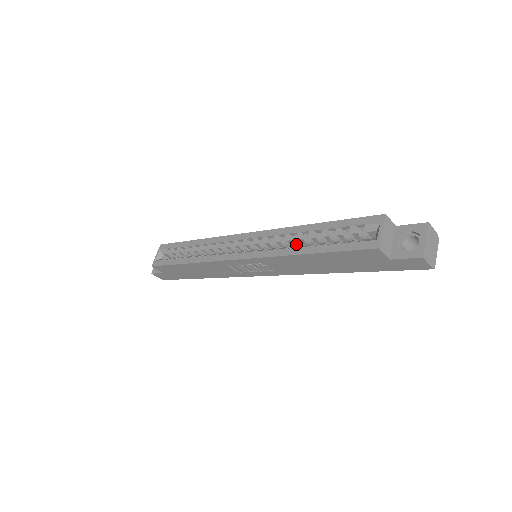
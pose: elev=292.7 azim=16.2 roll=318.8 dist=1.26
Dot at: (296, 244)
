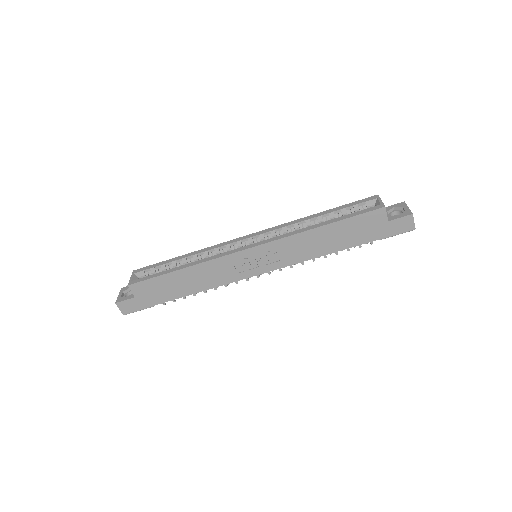
Dot at: occluded
